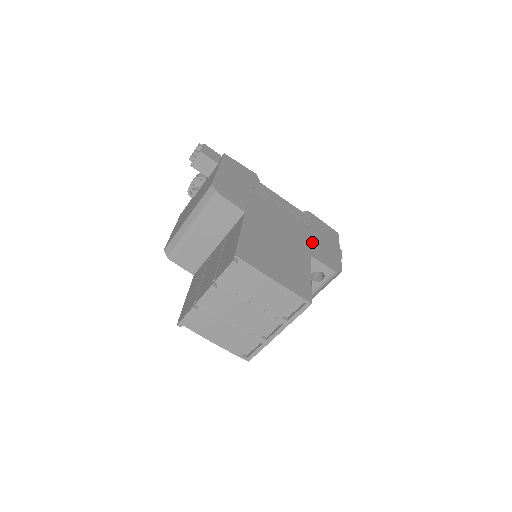
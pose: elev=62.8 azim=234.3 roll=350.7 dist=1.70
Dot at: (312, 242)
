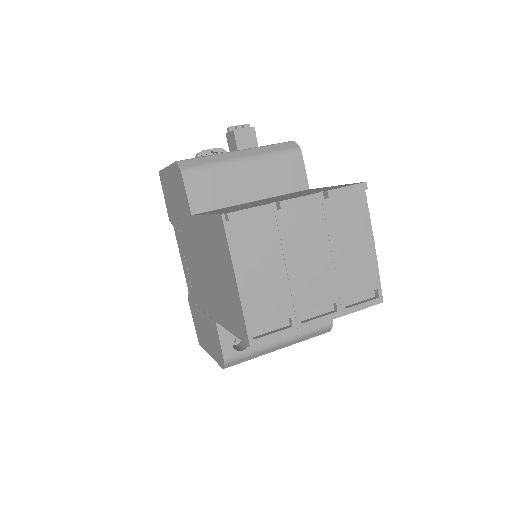
Dot at: occluded
